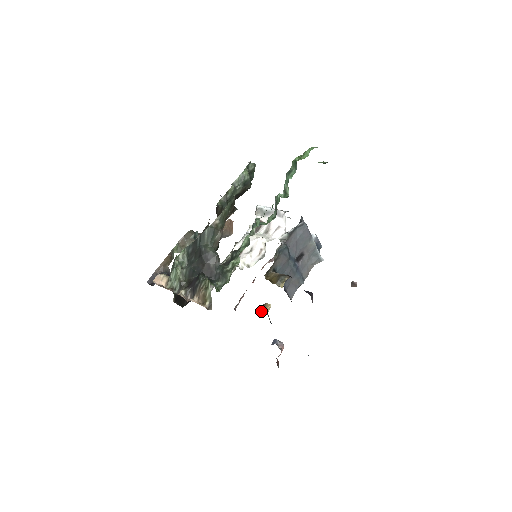
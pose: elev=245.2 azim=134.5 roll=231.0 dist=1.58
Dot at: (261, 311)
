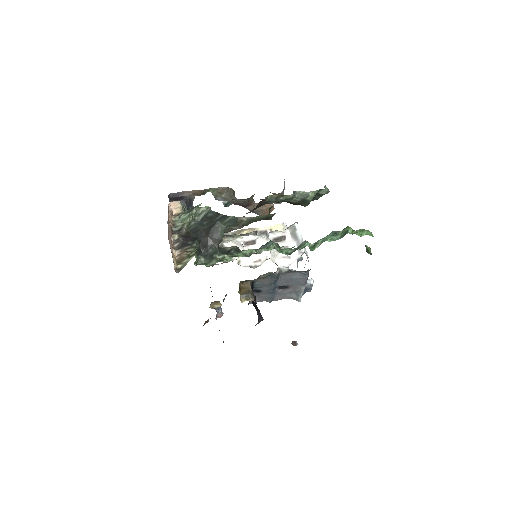
Dot at: (211, 303)
